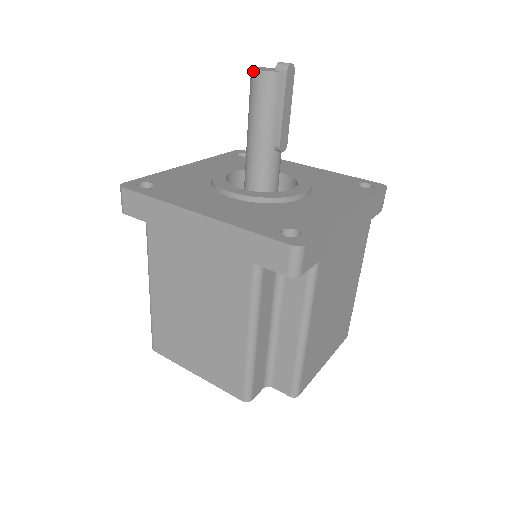
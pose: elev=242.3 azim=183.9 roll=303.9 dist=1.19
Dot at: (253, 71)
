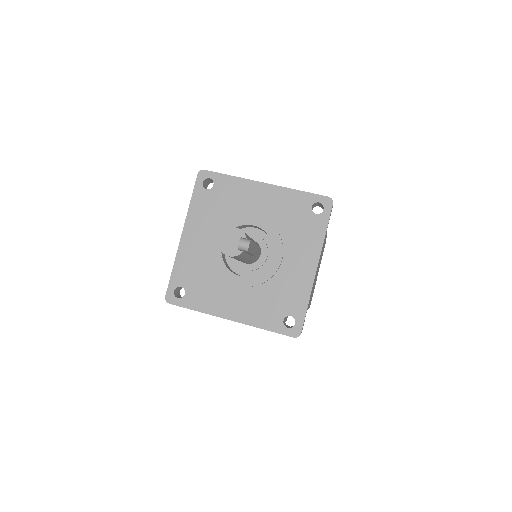
Dot at: (223, 253)
